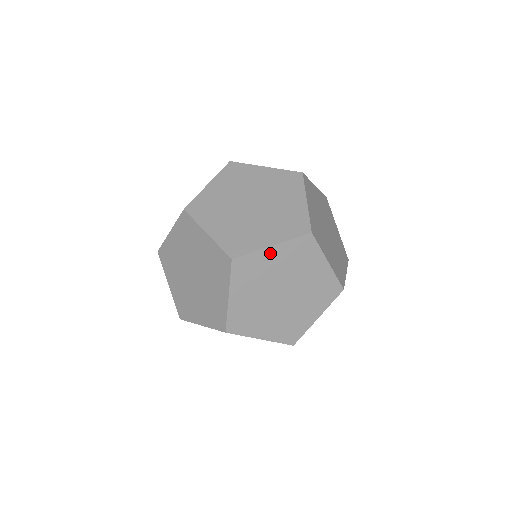
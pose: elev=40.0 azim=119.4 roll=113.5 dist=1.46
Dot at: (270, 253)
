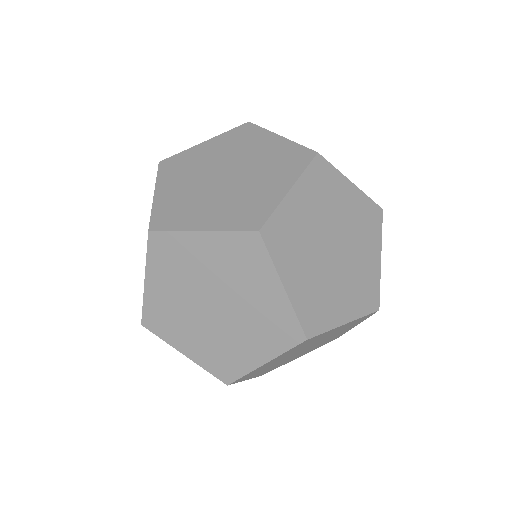
Dot at: (337, 328)
